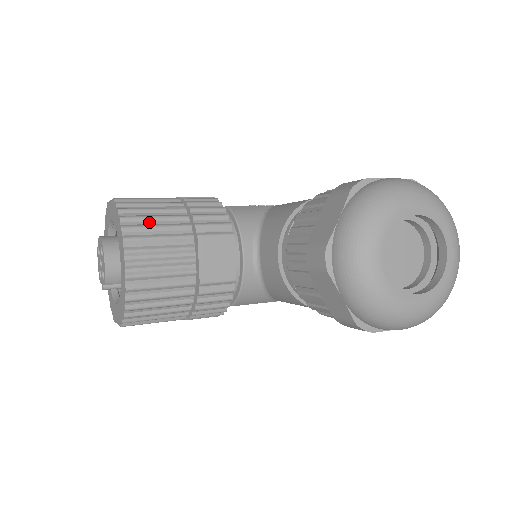
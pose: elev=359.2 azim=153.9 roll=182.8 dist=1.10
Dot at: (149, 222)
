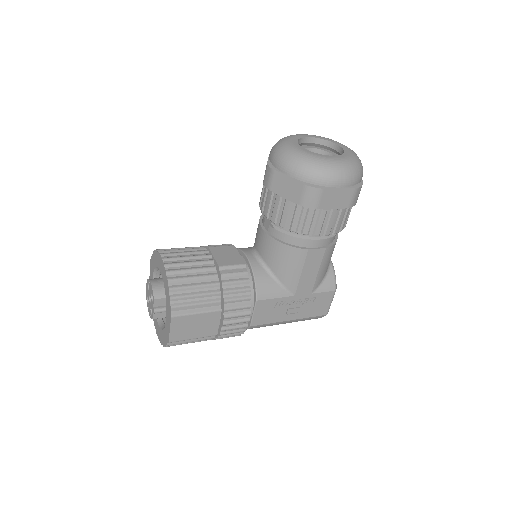
Dot at: occluded
